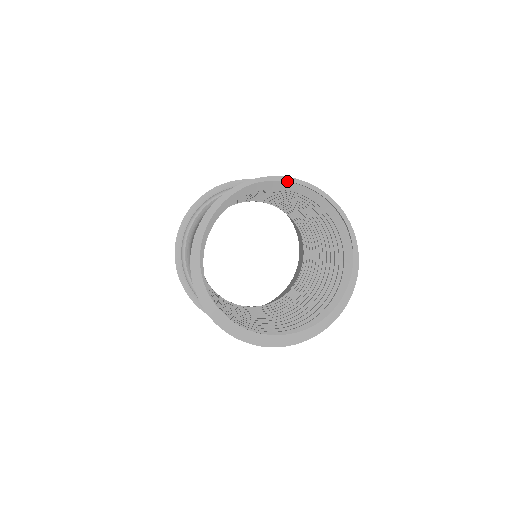
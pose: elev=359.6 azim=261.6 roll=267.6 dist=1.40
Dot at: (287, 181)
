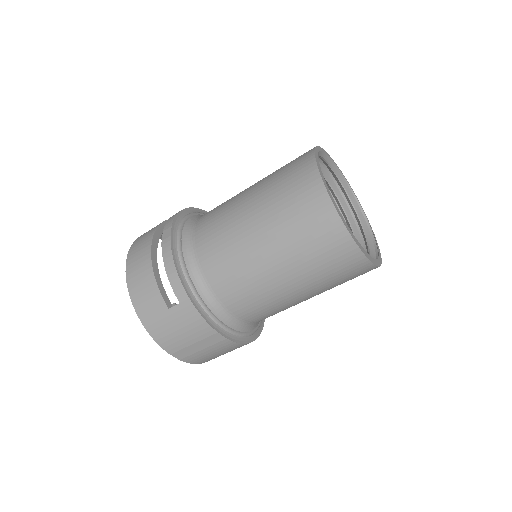
Dot at: (341, 173)
